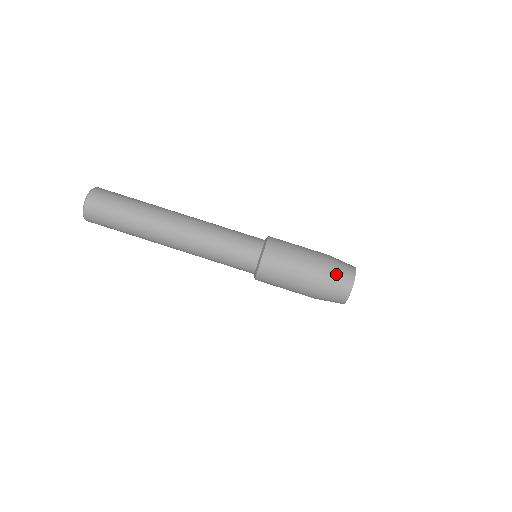
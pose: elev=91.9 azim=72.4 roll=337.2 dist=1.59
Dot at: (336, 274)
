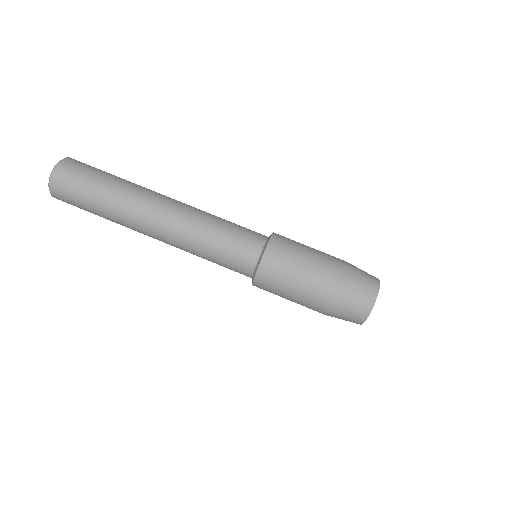
Dot at: (346, 306)
